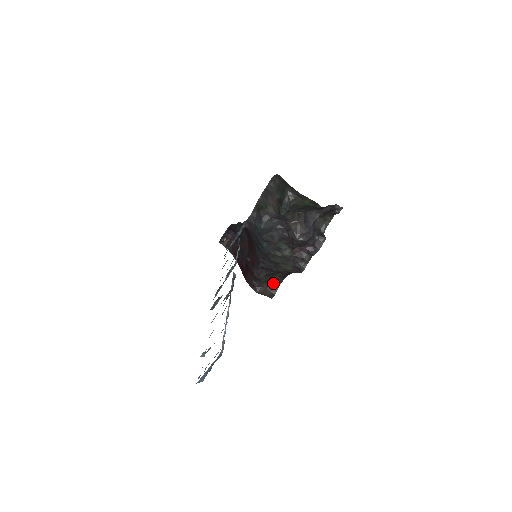
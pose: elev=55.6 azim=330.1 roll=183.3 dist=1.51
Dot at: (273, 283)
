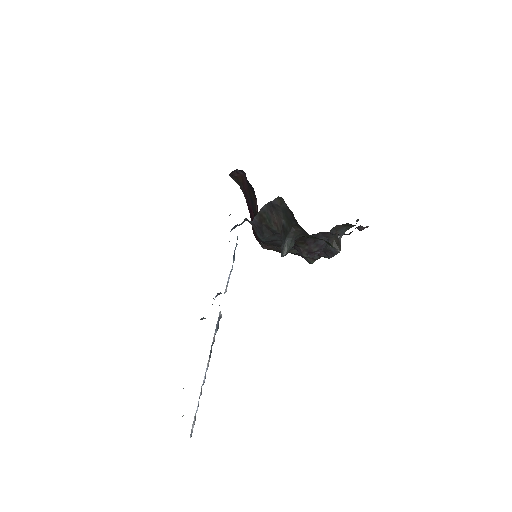
Dot at: occluded
